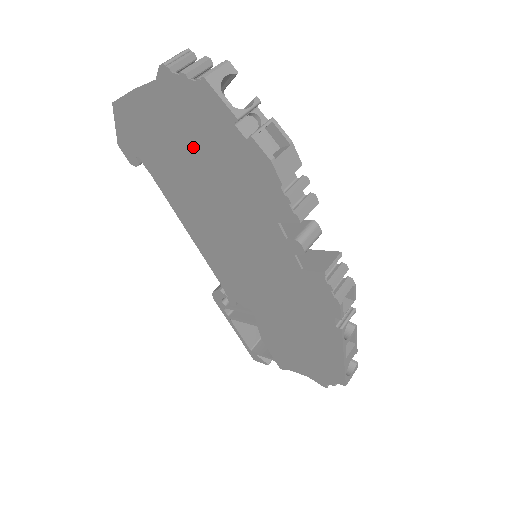
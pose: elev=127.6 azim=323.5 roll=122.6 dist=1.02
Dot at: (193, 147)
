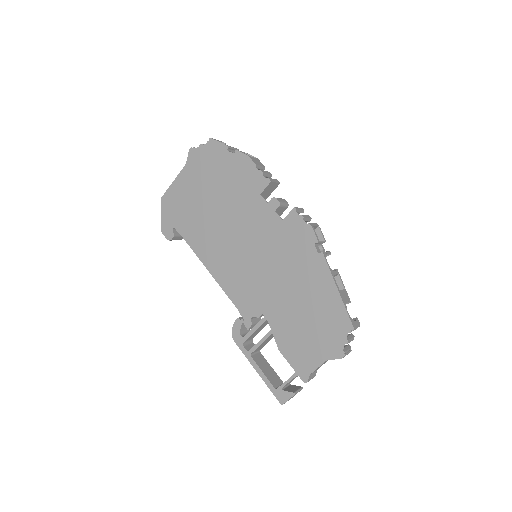
Dot at: (208, 186)
